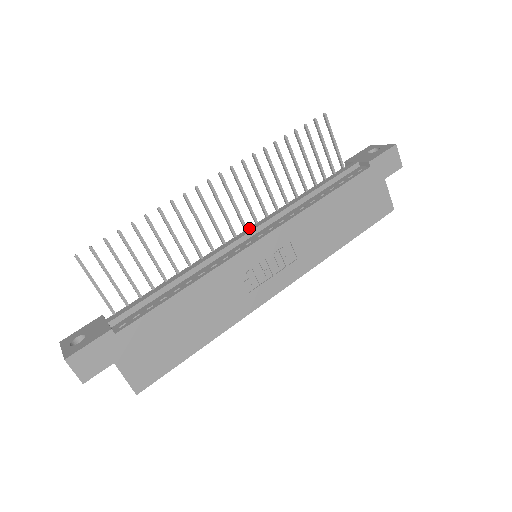
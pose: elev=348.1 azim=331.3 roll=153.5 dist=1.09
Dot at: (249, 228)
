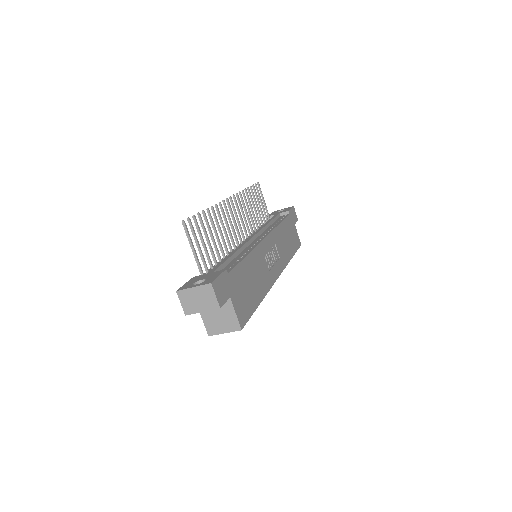
Dot at: (250, 236)
